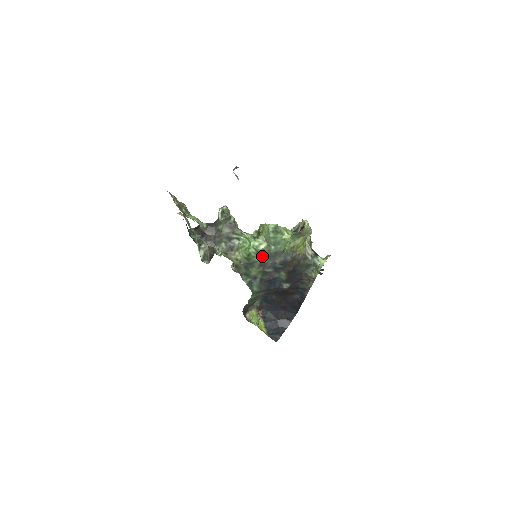
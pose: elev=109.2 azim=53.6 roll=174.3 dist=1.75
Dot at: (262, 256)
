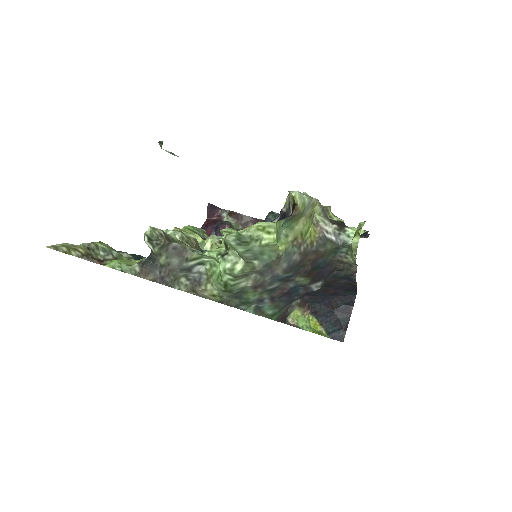
Dot at: (248, 277)
